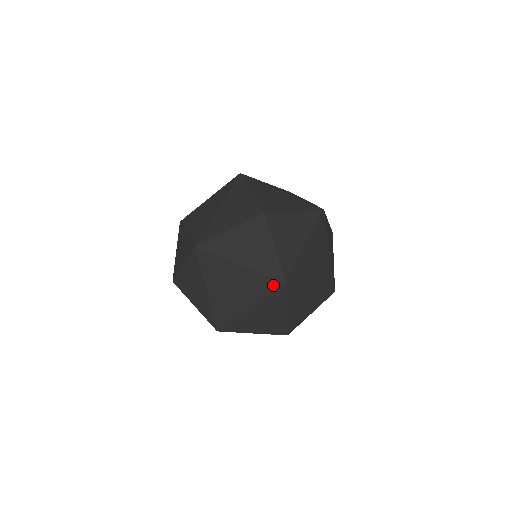
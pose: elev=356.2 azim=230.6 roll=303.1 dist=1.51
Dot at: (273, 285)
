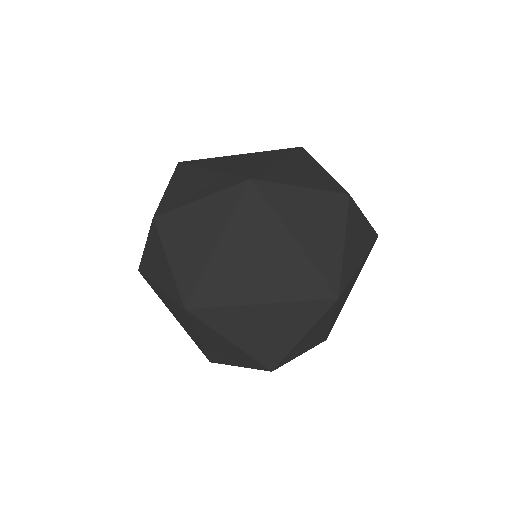
Dot at: (184, 312)
